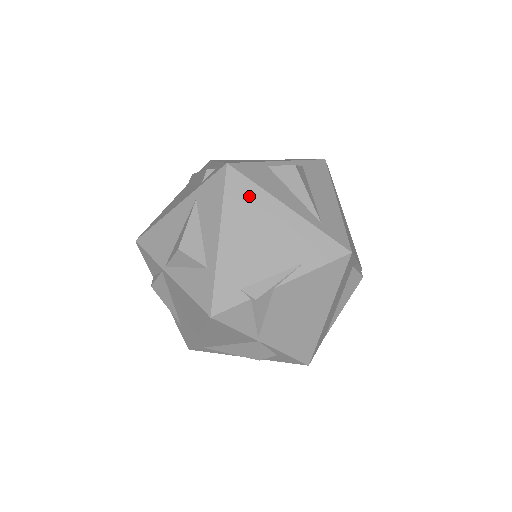
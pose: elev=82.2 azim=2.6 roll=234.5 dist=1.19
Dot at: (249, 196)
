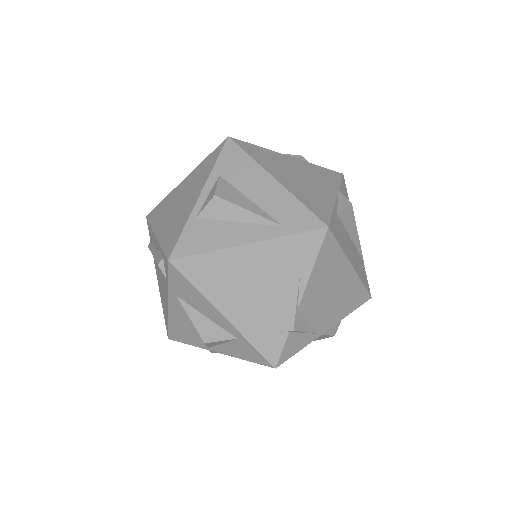
Dot at: (210, 267)
